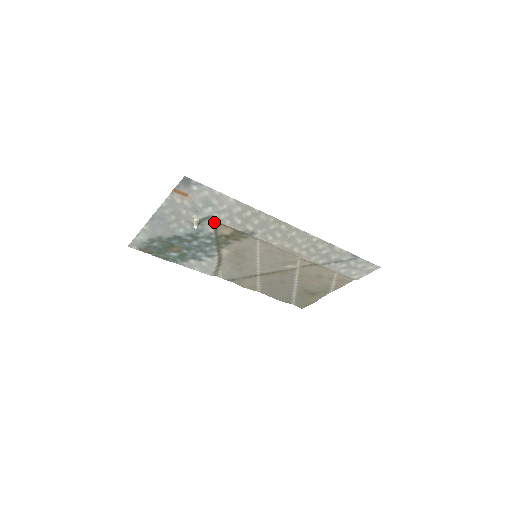
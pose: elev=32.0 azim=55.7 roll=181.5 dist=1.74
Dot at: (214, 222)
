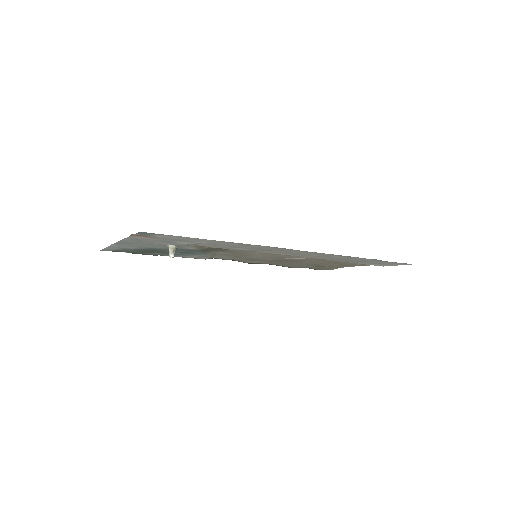
Dot at: (195, 245)
